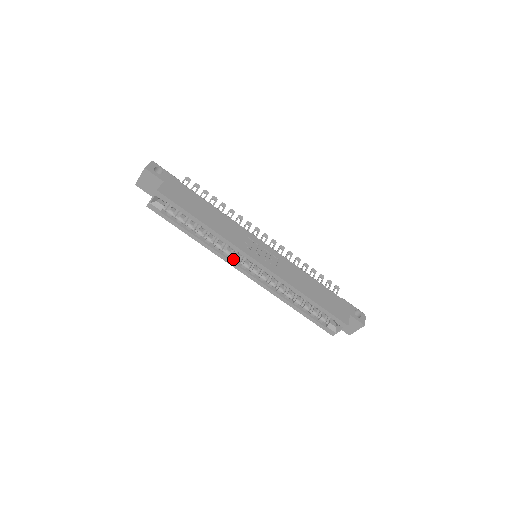
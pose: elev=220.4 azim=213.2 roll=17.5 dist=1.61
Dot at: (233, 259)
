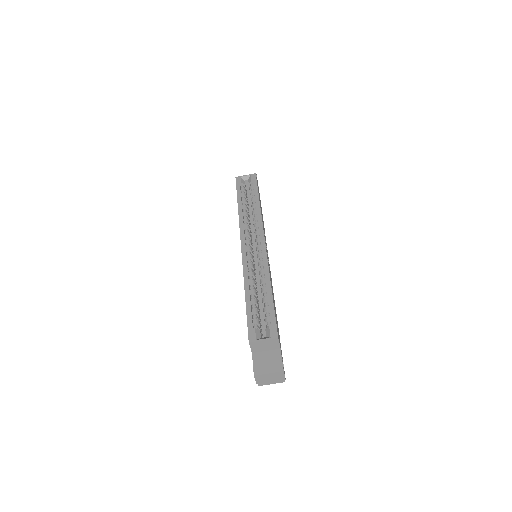
Dot at: (246, 232)
